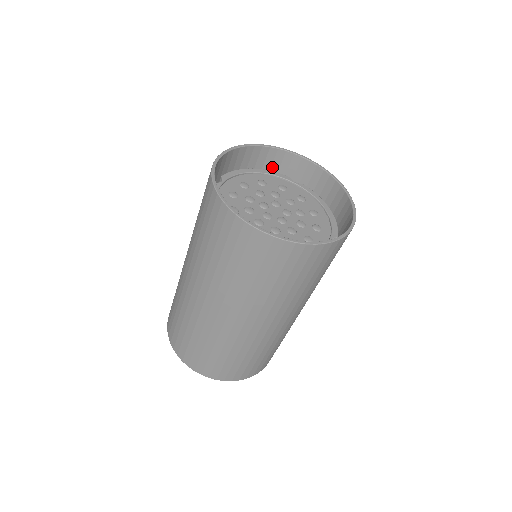
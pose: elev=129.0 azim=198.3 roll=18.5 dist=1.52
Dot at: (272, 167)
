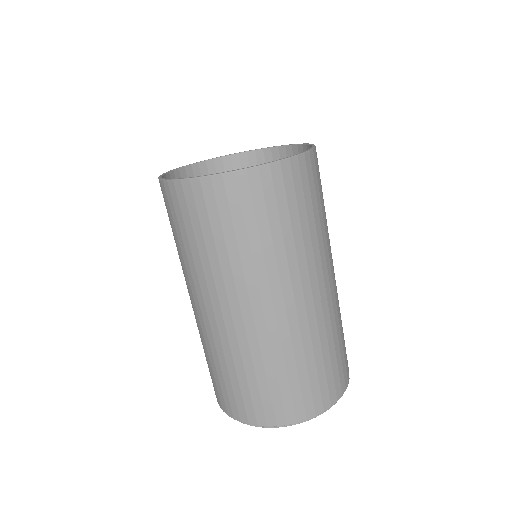
Dot at: occluded
